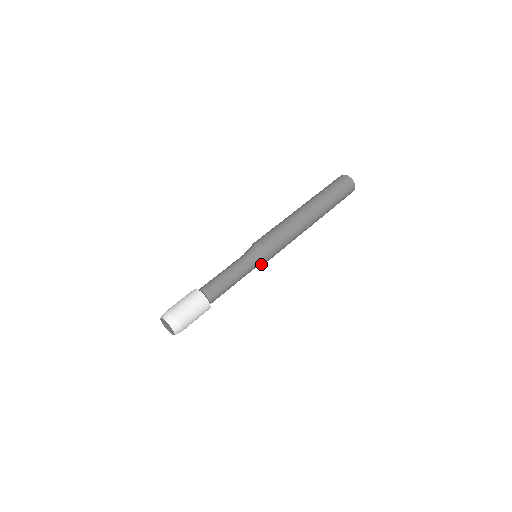
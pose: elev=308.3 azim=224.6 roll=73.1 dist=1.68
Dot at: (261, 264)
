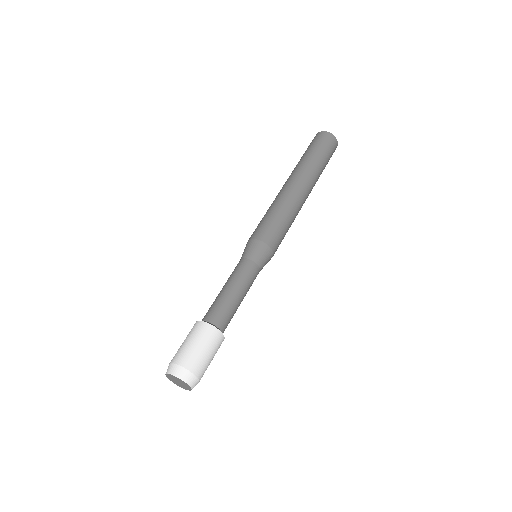
Dot at: (266, 261)
